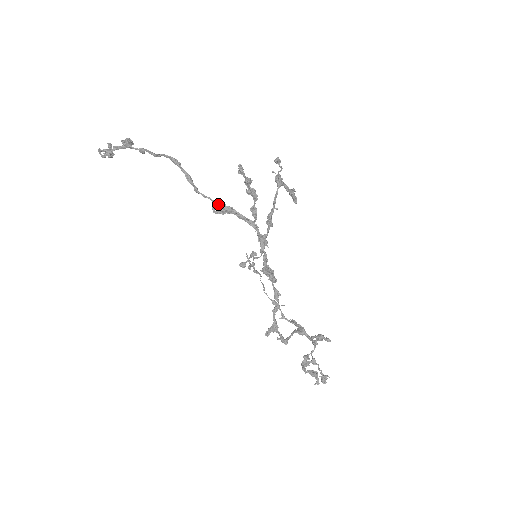
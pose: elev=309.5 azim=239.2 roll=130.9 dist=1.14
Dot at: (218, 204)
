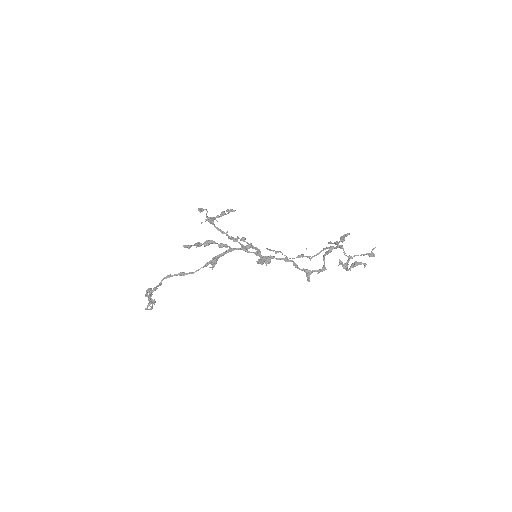
Dot at: (208, 264)
